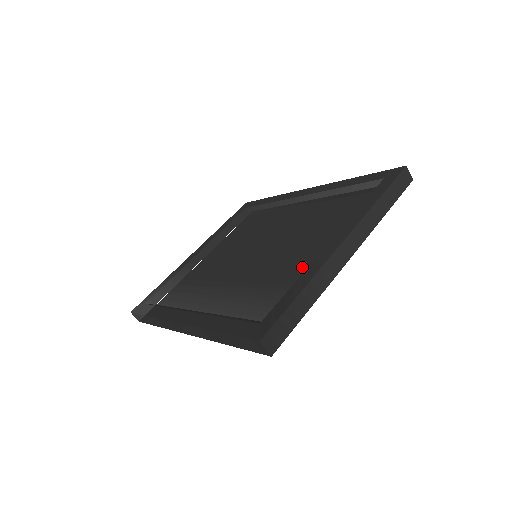
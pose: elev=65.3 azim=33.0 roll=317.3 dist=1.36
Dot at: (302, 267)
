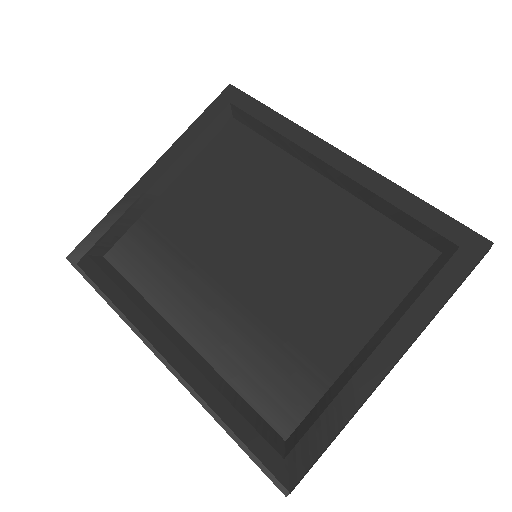
Dot at: (325, 336)
